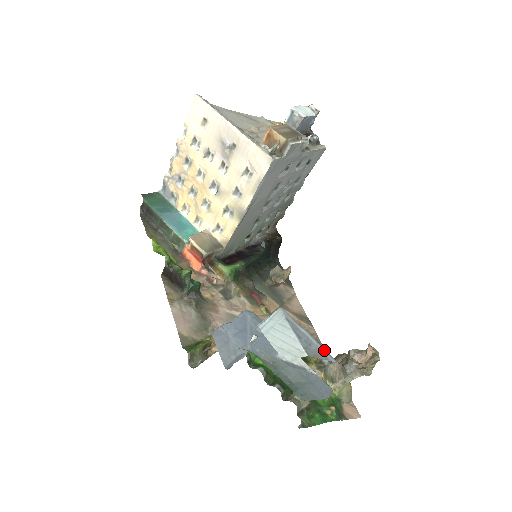
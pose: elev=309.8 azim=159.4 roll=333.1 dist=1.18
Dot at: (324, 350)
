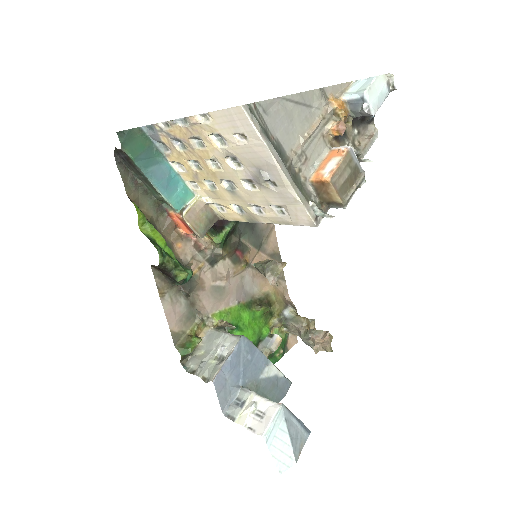
Dot at: (304, 431)
